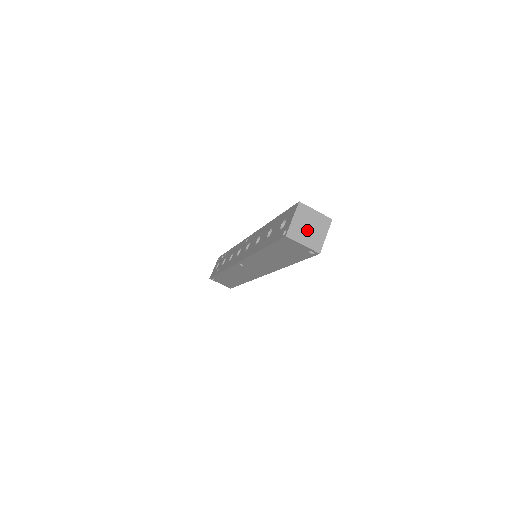
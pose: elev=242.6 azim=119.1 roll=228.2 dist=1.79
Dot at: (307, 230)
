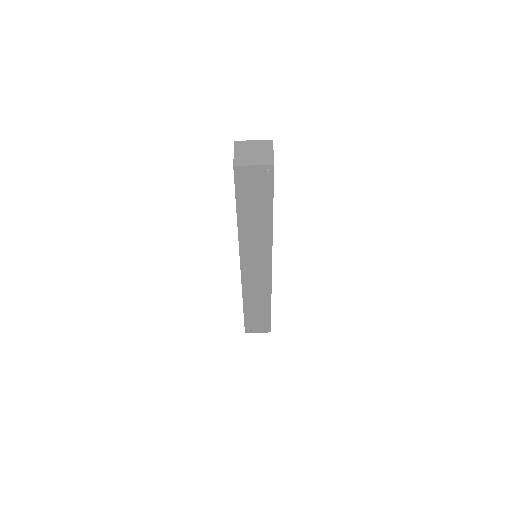
Dot at: (252, 155)
